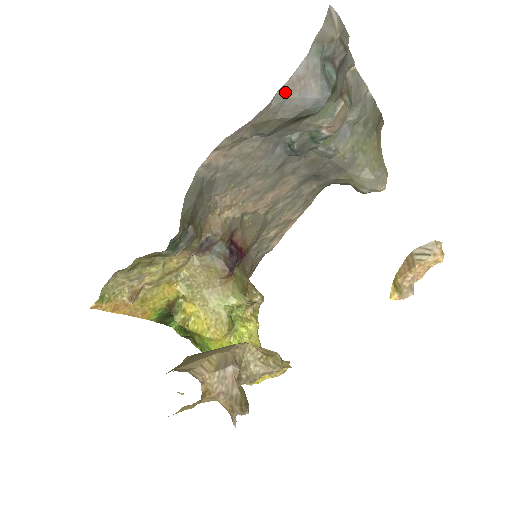
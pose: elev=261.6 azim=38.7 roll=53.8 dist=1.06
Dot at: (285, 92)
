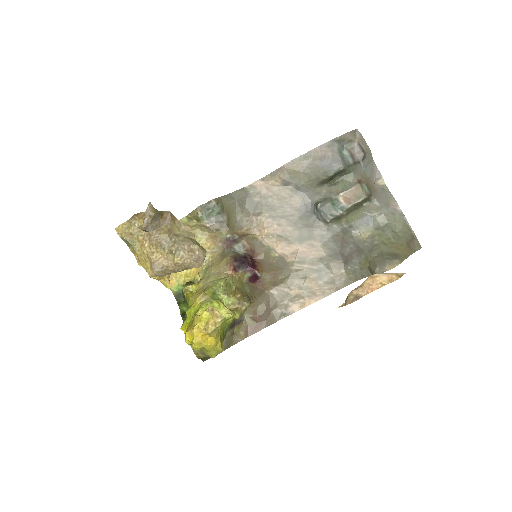
Dot at: (311, 155)
